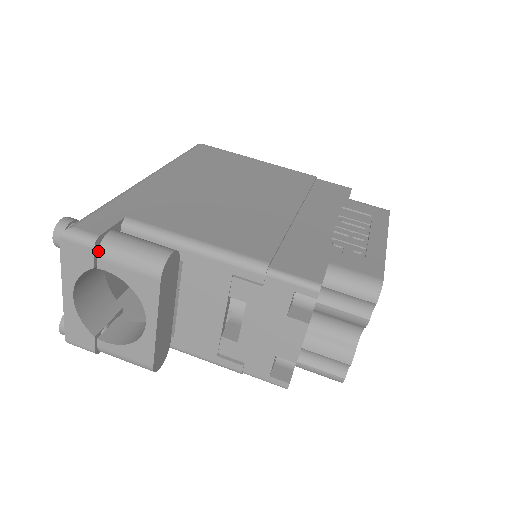
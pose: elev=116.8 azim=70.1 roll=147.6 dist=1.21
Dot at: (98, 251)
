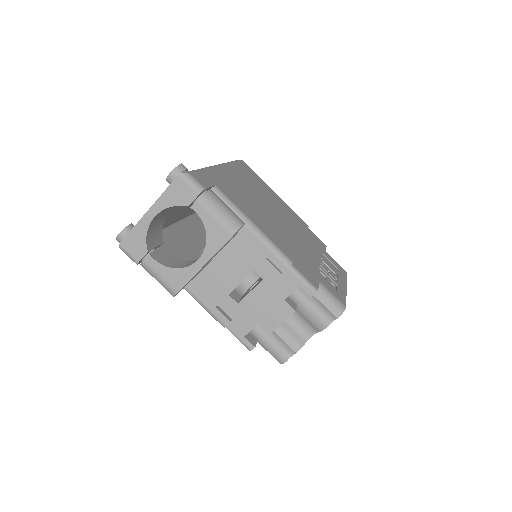
Dot at: (200, 198)
